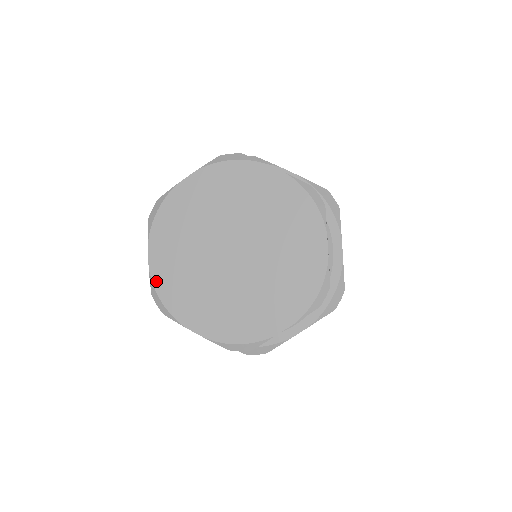
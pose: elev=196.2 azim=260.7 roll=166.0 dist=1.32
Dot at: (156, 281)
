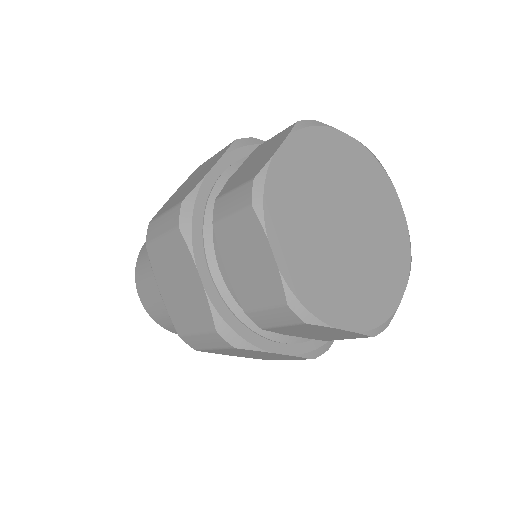
Dot at: (272, 172)
